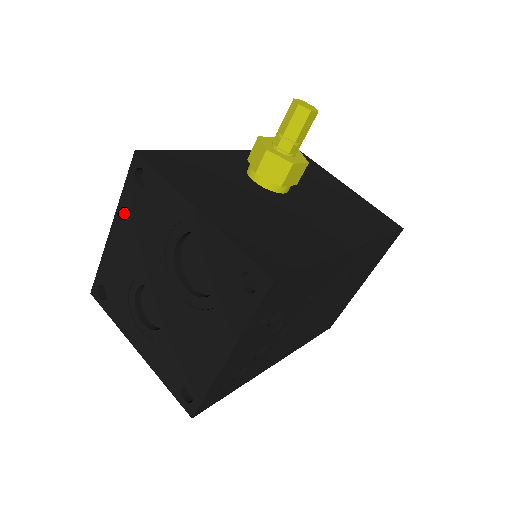
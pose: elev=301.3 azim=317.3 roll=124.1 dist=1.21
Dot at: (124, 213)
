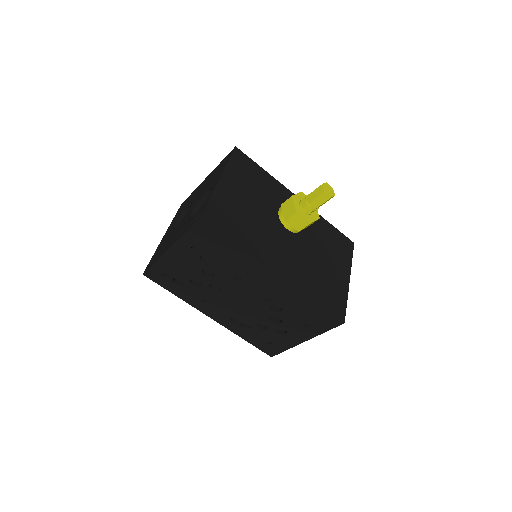
Dot at: (213, 172)
